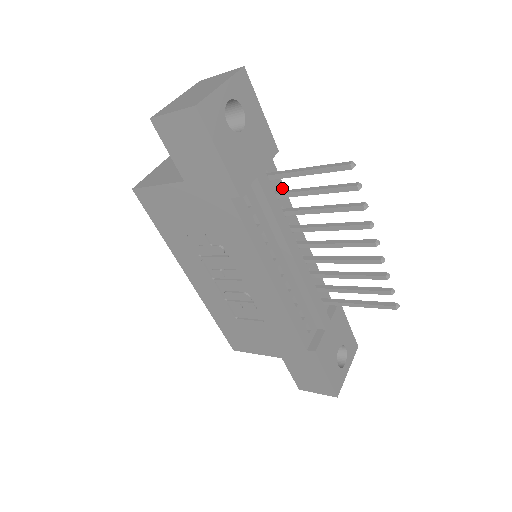
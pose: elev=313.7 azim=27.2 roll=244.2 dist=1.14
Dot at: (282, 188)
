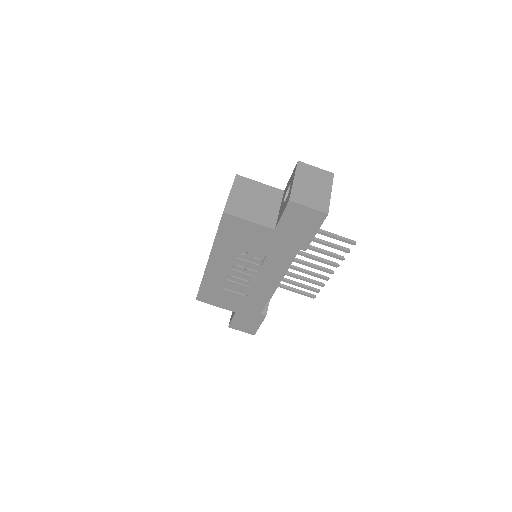
Dot at: occluded
